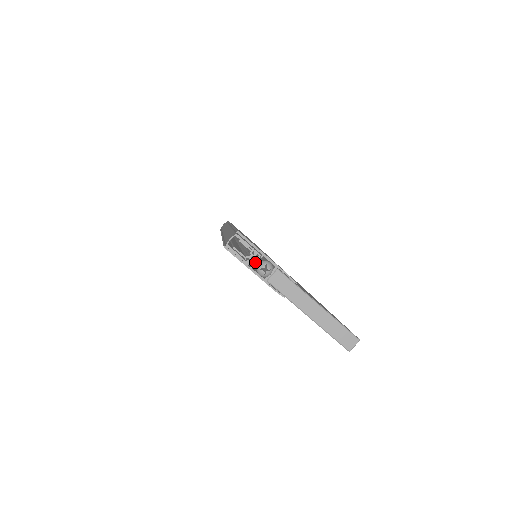
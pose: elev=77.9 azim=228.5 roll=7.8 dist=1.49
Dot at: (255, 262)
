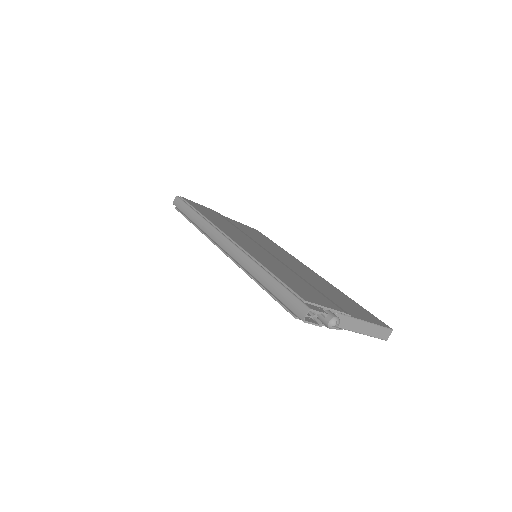
Dot at: occluded
